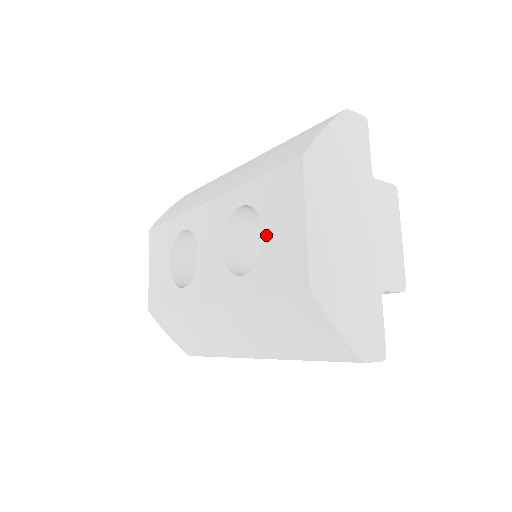
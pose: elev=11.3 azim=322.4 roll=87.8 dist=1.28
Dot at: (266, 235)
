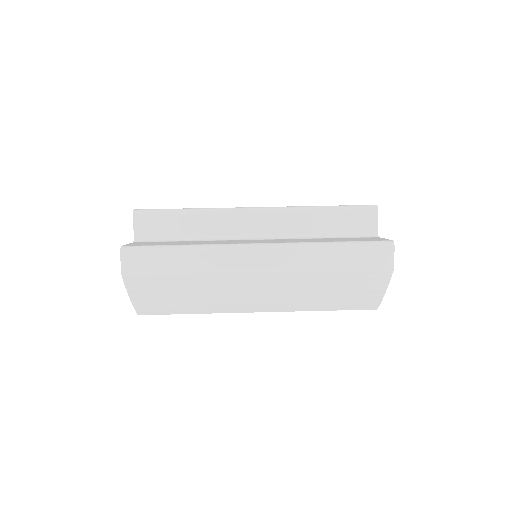
Dot at: occluded
